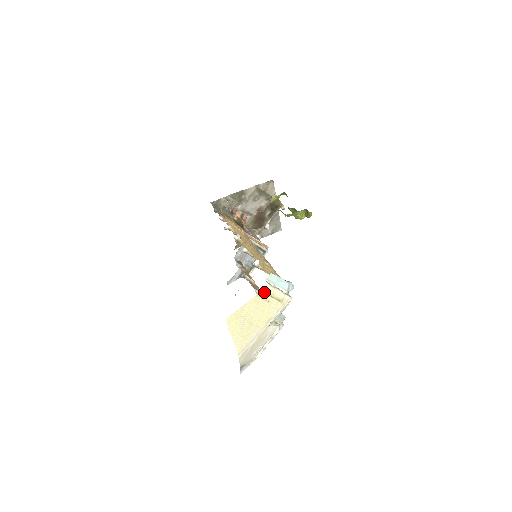
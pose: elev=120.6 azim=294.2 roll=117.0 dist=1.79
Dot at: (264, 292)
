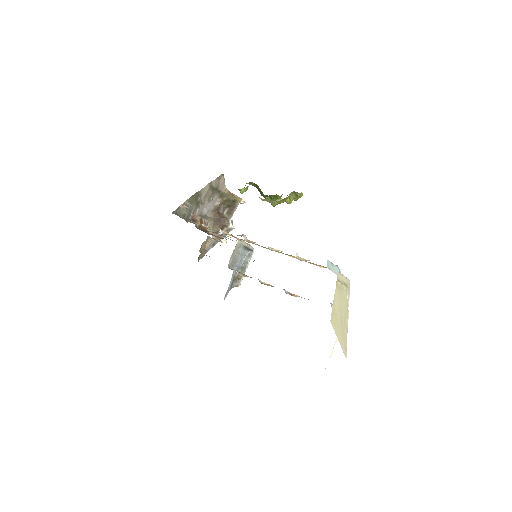
Dot at: (338, 280)
